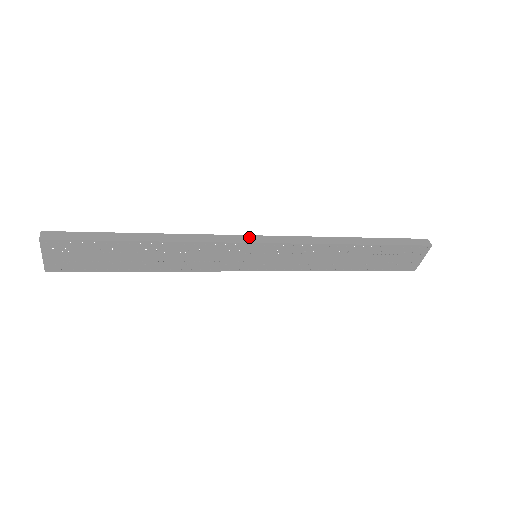
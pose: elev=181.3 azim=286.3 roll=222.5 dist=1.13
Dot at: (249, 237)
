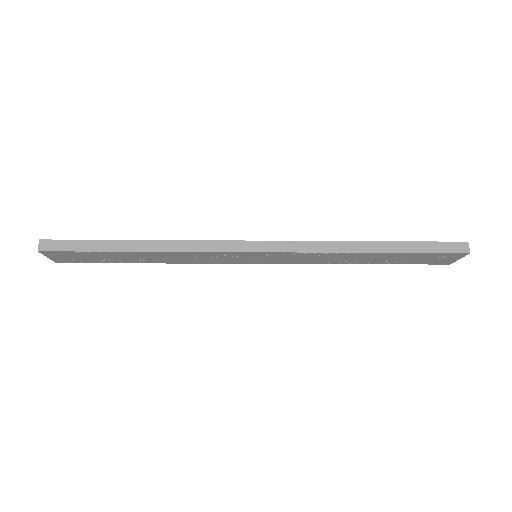
Dot at: (245, 244)
